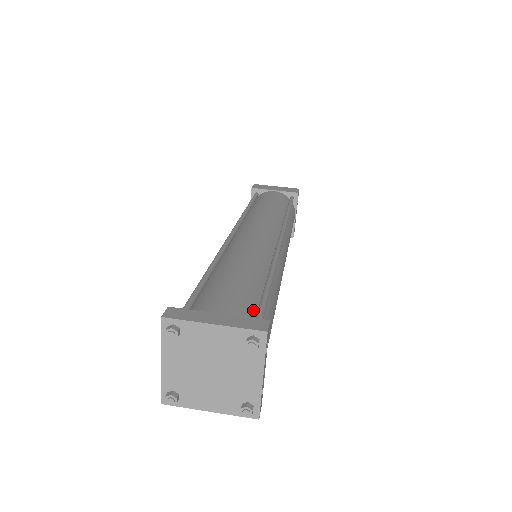
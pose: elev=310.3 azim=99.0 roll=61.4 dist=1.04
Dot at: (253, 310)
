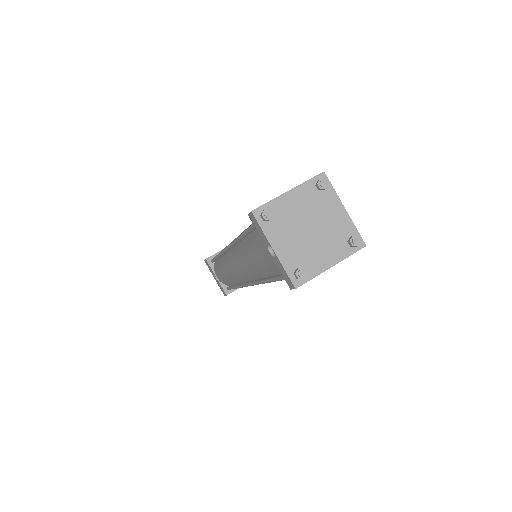
Dot at: occluded
